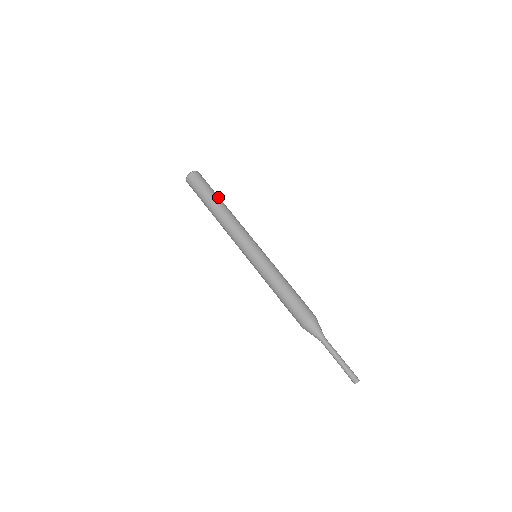
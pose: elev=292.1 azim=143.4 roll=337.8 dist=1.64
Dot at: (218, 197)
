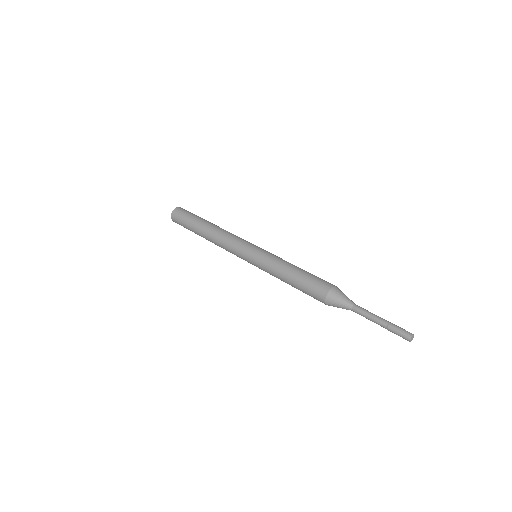
Dot at: occluded
